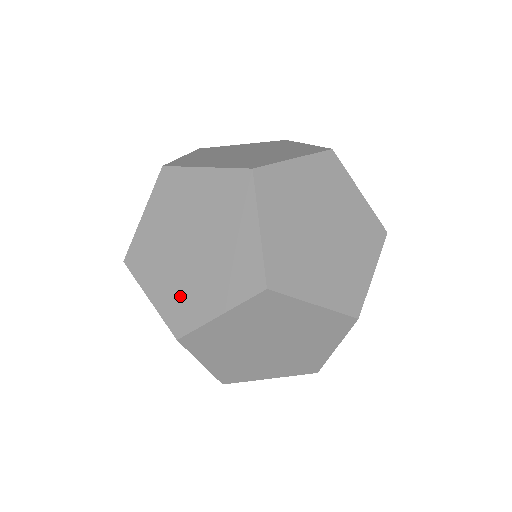
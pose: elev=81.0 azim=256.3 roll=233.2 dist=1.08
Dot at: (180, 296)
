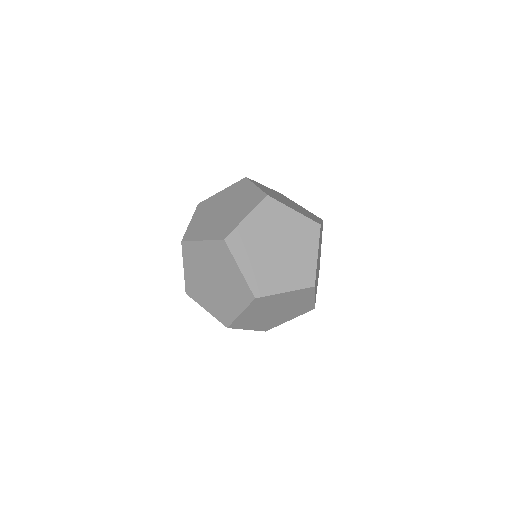
Dot at: (199, 226)
